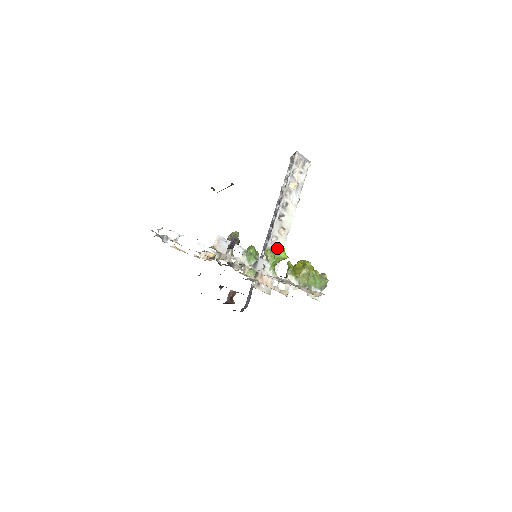
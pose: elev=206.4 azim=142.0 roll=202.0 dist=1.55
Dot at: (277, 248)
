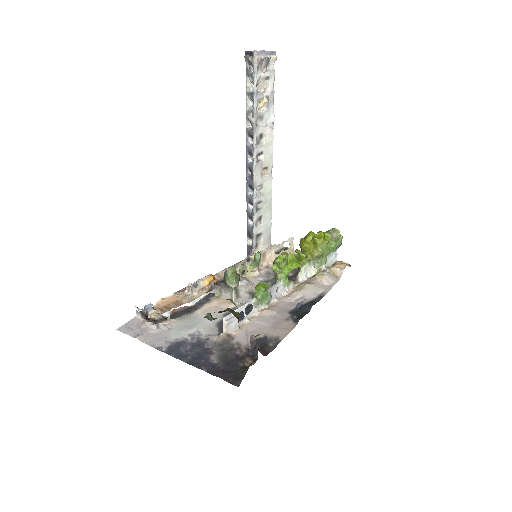
Dot at: (265, 195)
